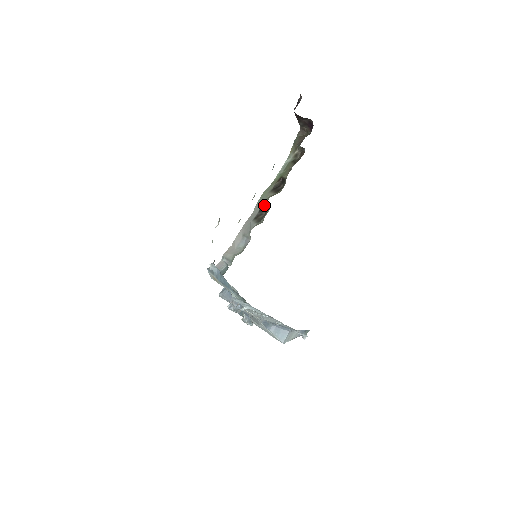
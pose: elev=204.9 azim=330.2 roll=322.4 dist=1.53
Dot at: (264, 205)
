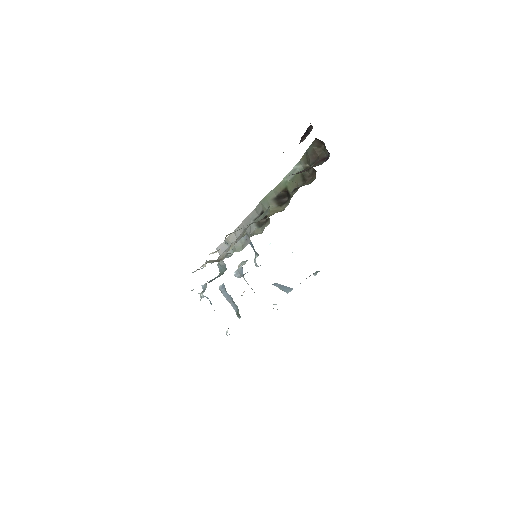
Dot at: occluded
